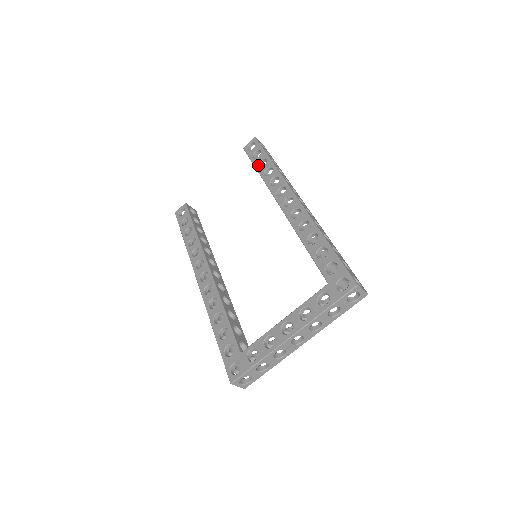
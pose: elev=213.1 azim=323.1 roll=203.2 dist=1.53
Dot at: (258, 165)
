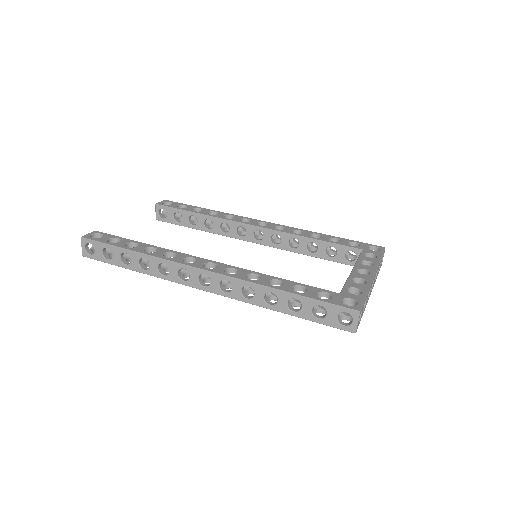
Dot at: (193, 211)
